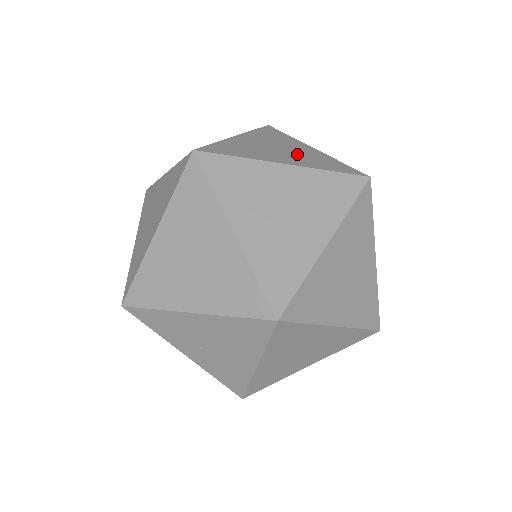
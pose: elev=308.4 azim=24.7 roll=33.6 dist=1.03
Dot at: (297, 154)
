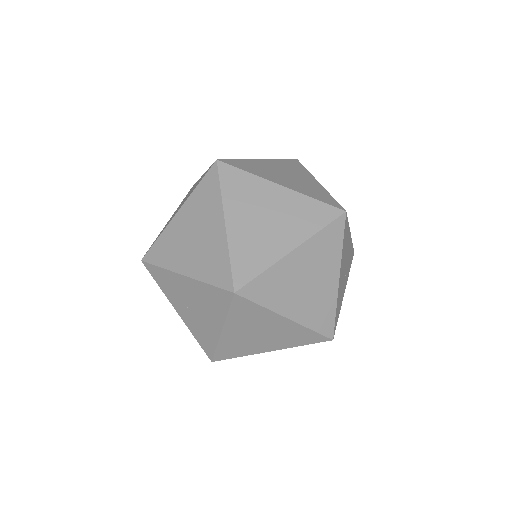
Dot at: (299, 182)
